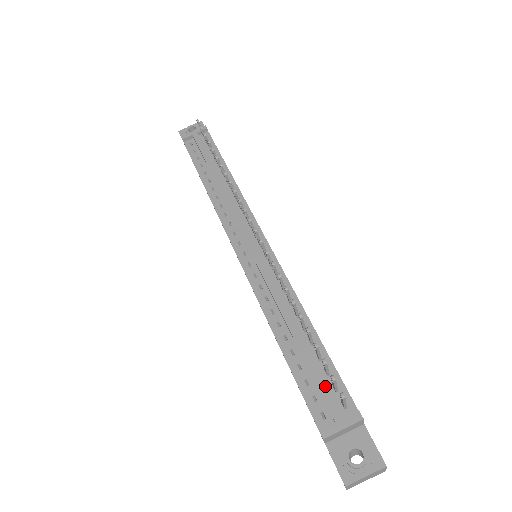
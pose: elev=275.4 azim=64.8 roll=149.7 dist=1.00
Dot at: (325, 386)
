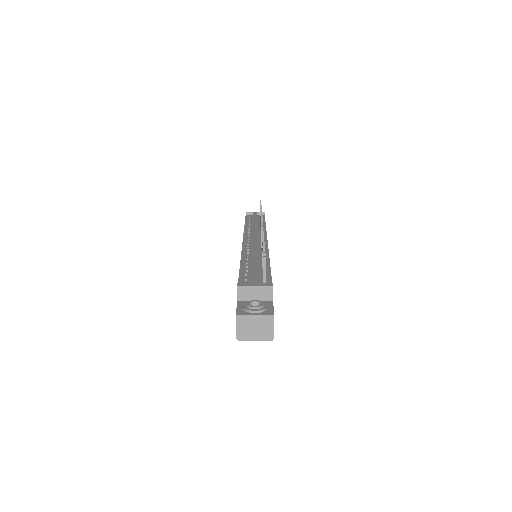
Dot at: (257, 274)
